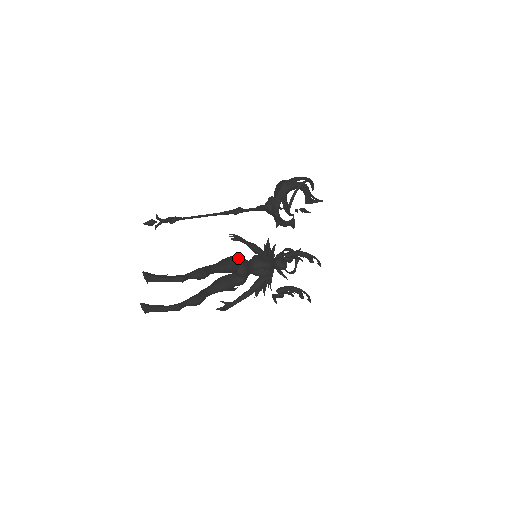
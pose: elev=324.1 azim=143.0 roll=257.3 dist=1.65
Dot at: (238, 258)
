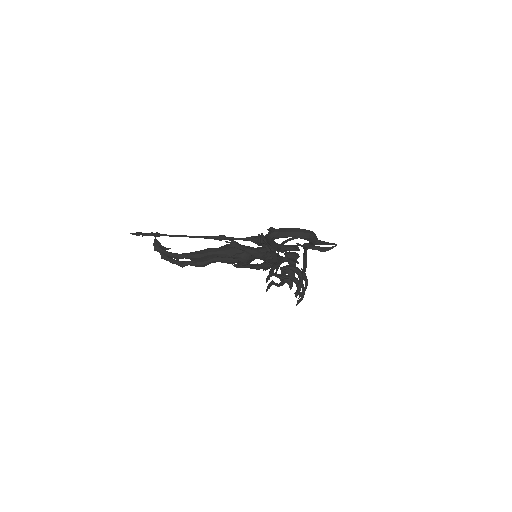
Dot at: (238, 252)
